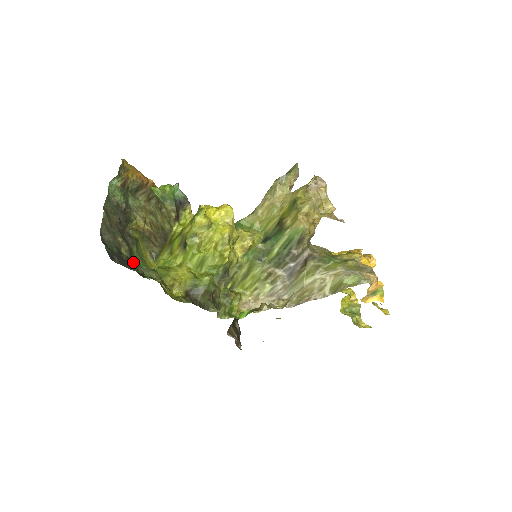
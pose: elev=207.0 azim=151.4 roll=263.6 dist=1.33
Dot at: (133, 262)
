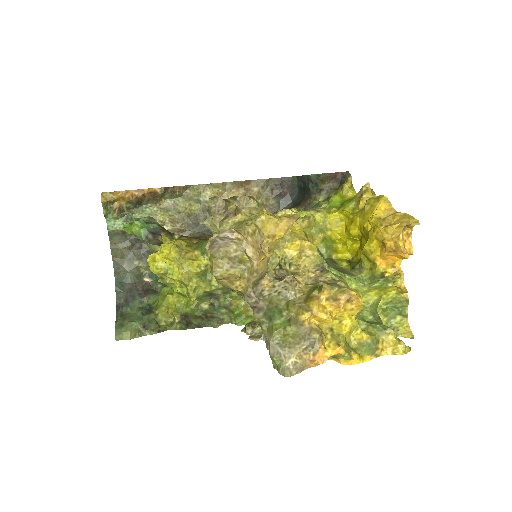
Dot at: occluded
